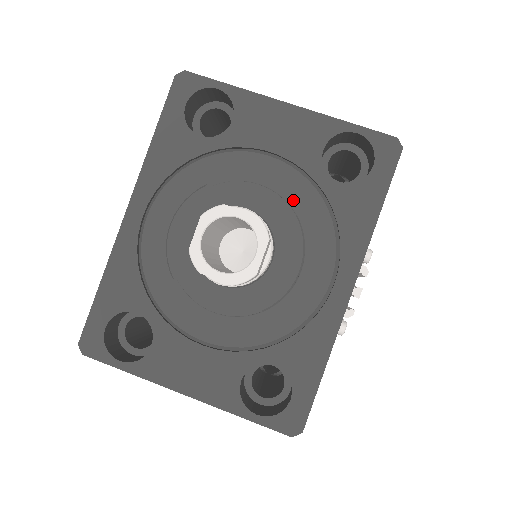
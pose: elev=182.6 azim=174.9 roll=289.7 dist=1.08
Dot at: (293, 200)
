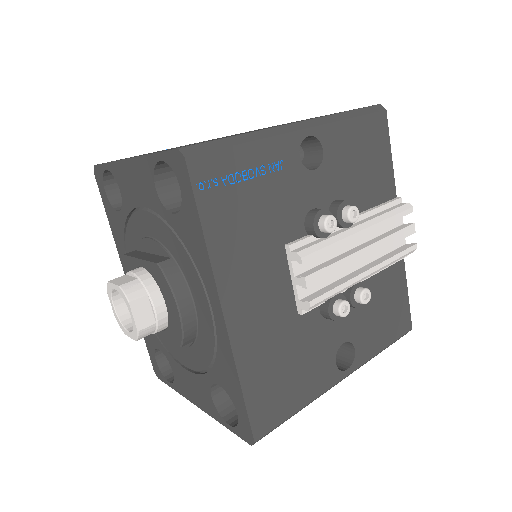
Dot at: (165, 242)
